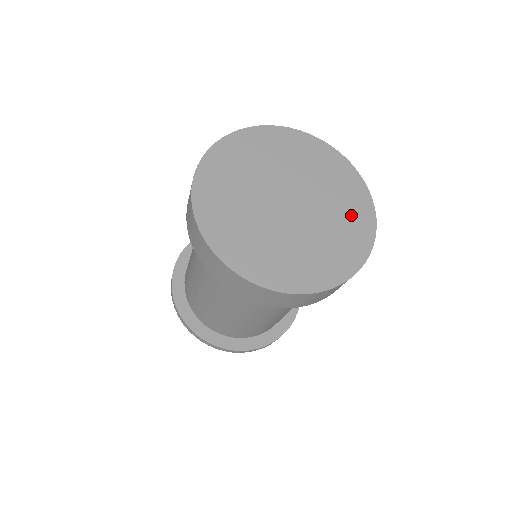
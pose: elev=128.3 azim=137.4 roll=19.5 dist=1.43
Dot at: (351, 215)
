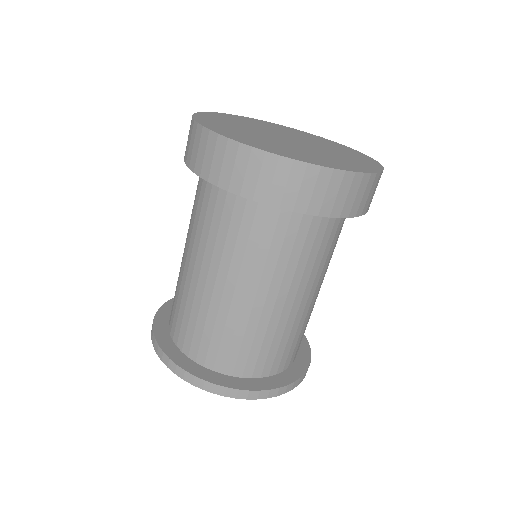
Dot at: (338, 147)
